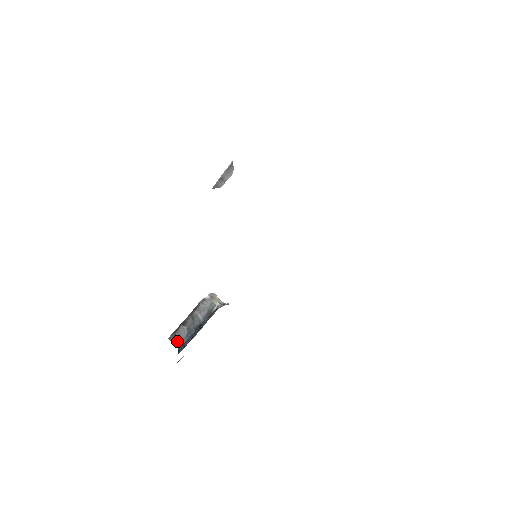
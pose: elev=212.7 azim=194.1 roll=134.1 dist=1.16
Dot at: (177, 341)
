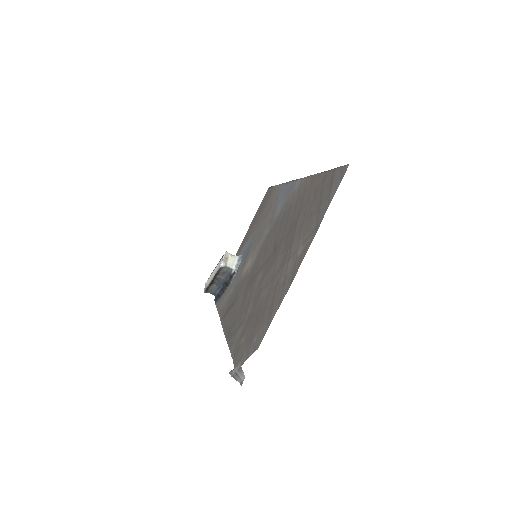
Dot at: (212, 293)
